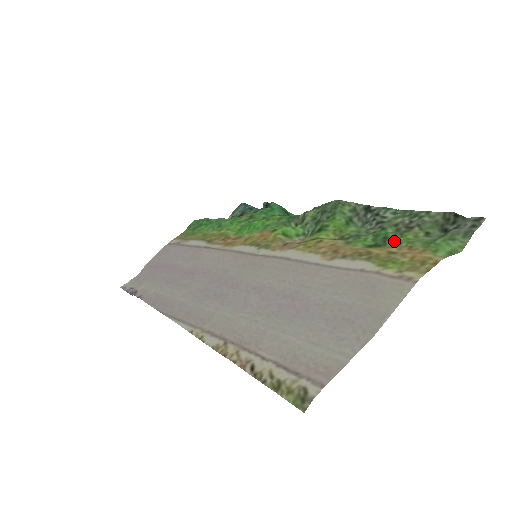
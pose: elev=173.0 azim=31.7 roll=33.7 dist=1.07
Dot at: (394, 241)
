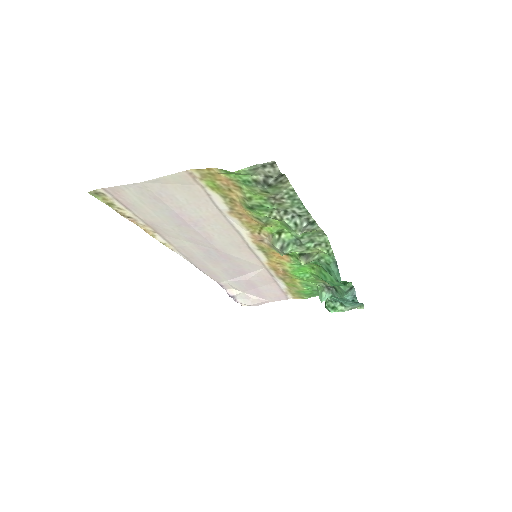
Dot at: (255, 200)
